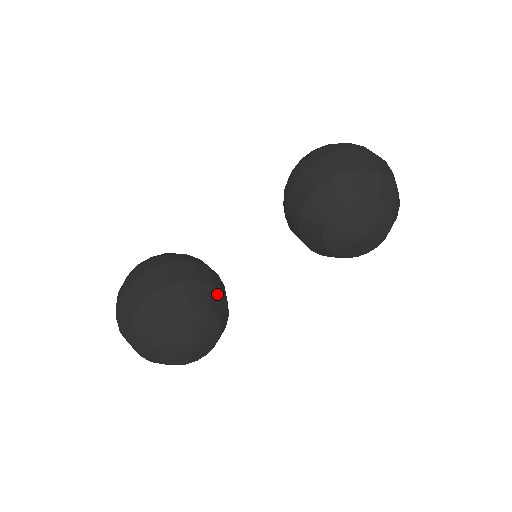
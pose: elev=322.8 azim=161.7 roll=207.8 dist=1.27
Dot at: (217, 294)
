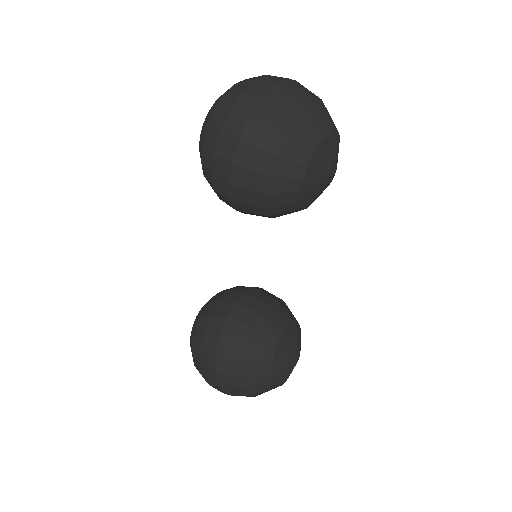
Dot at: (269, 312)
